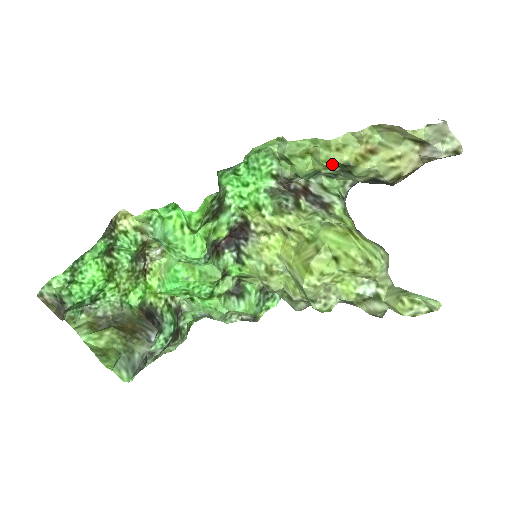
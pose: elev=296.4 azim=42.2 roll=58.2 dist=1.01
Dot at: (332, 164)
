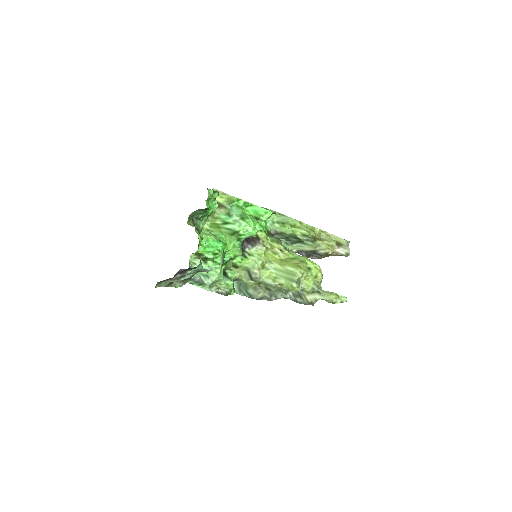
Dot at: (310, 234)
